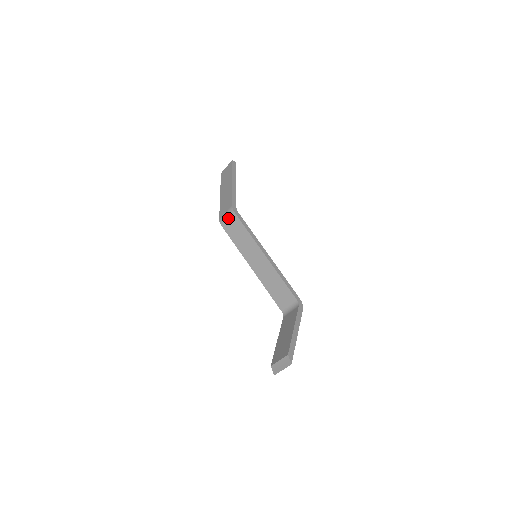
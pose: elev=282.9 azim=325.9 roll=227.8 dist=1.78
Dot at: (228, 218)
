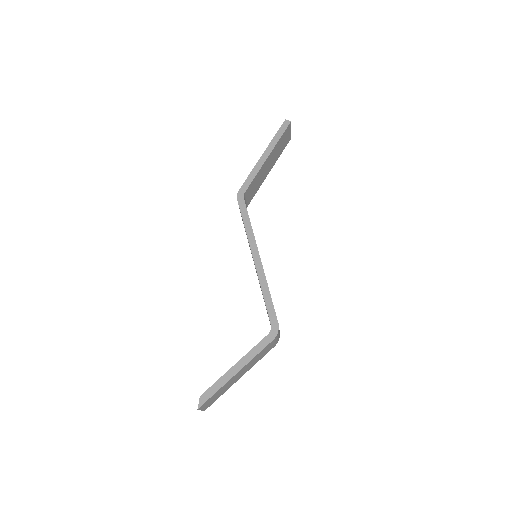
Dot at: occluded
